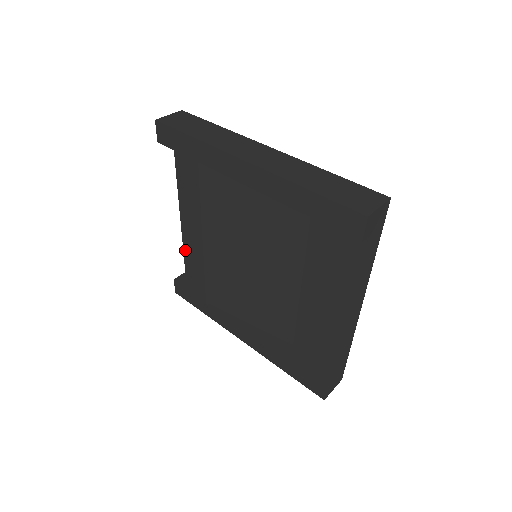
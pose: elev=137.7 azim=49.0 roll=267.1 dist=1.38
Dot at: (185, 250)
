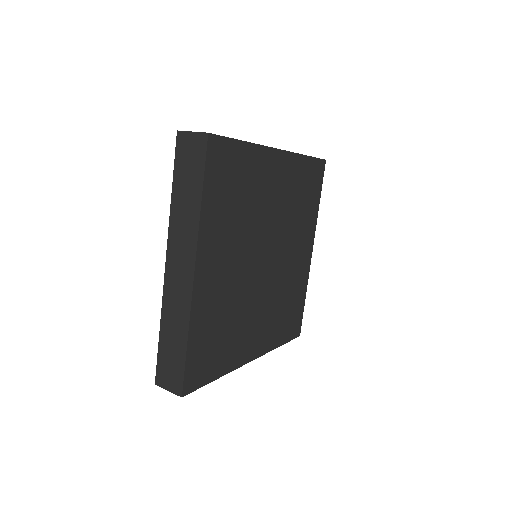
Dot at: occluded
